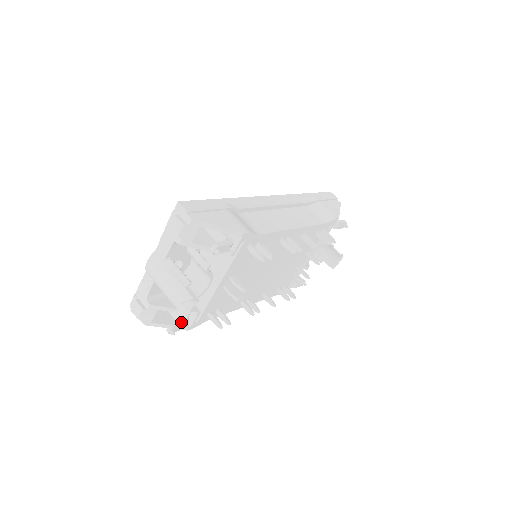
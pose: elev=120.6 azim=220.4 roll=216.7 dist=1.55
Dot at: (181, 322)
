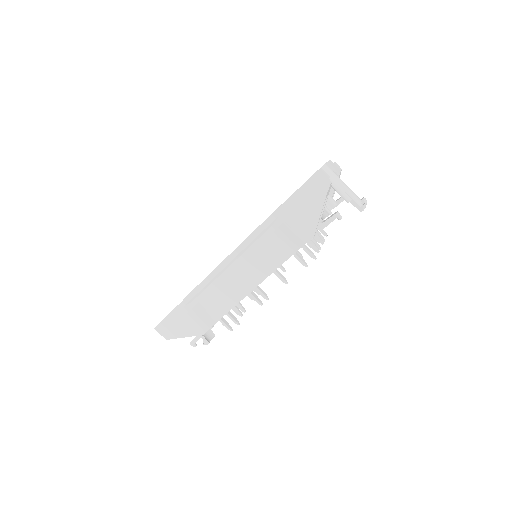
Dot at: occluded
